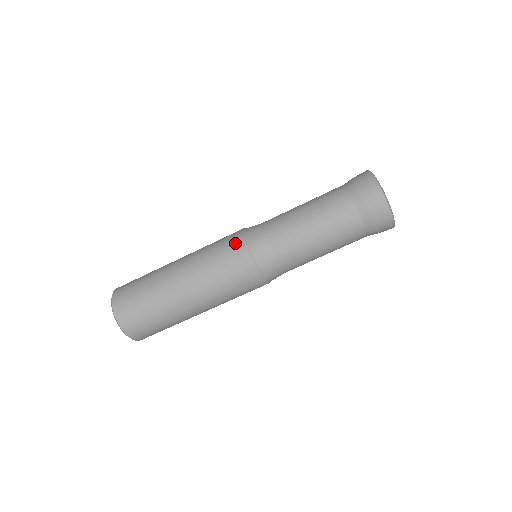
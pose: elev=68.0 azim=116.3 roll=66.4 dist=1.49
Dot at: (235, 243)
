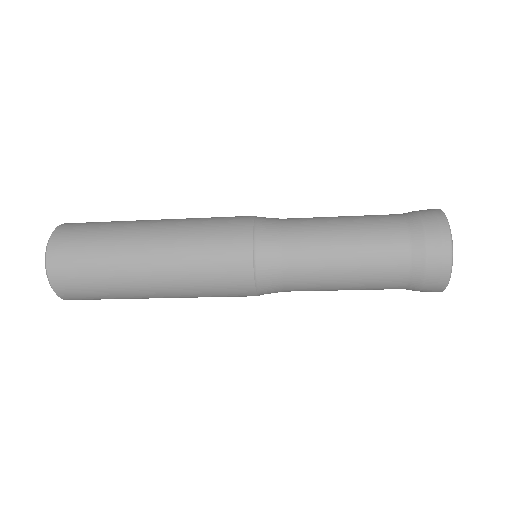
Dot at: (239, 278)
